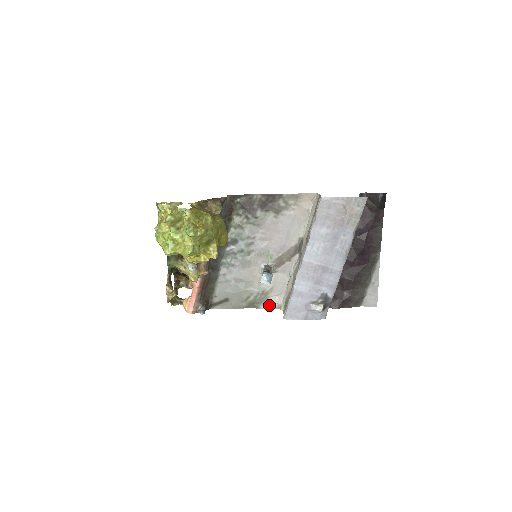
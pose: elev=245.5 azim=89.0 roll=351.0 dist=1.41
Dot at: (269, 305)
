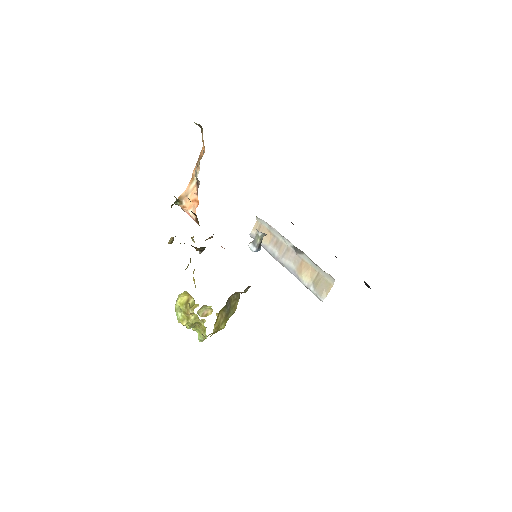
Dot at: occluded
